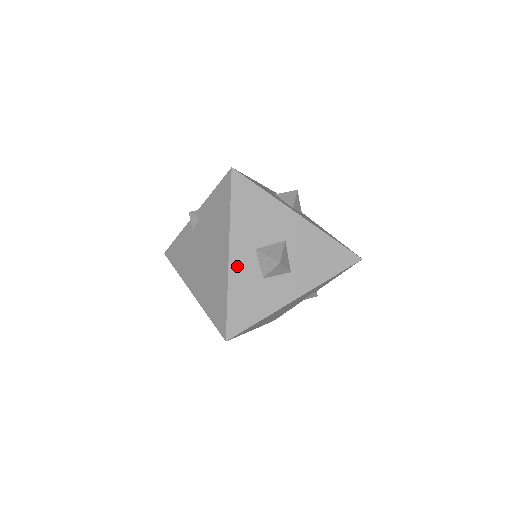
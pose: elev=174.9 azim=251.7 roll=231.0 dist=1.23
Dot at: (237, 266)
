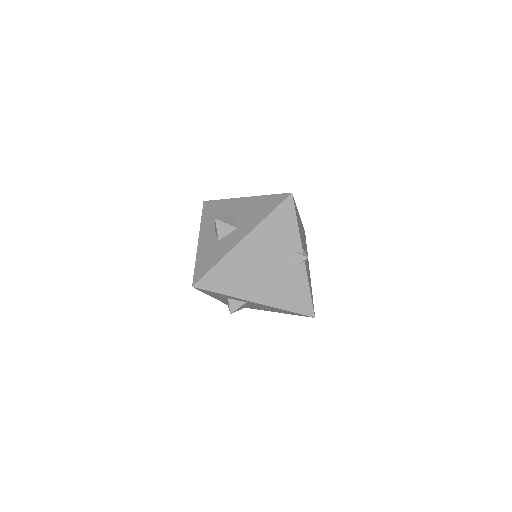
Dot at: (203, 243)
